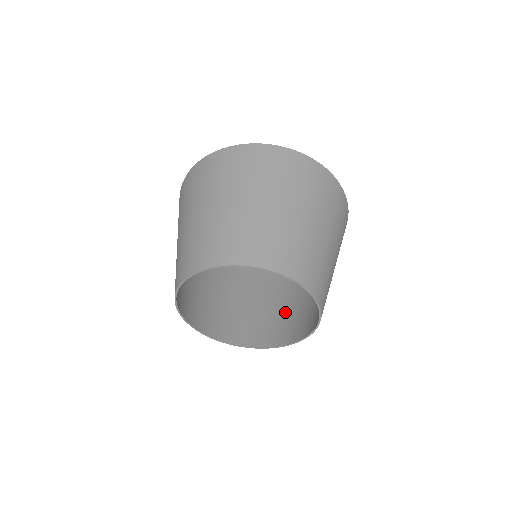
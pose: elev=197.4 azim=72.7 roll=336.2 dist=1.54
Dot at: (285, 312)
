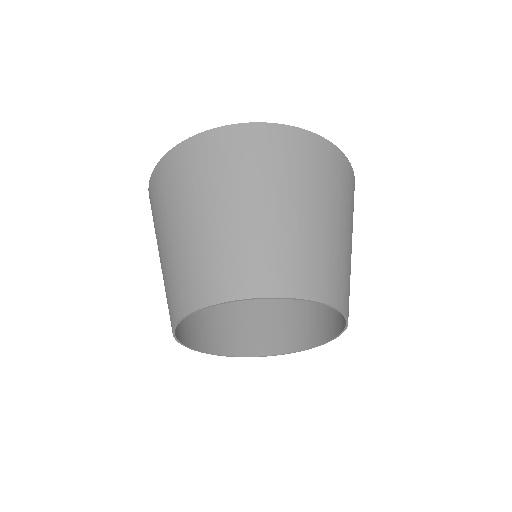
Dot at: occluded
